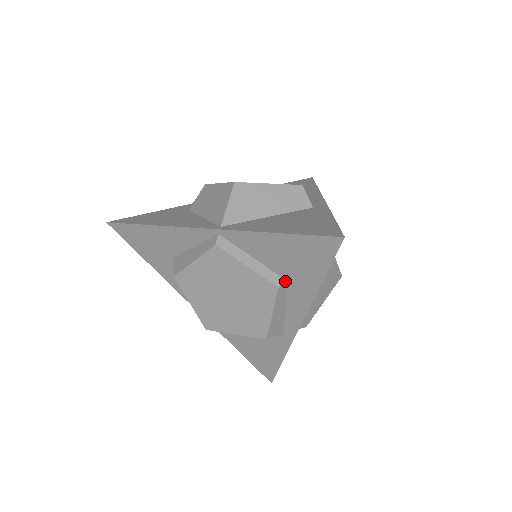
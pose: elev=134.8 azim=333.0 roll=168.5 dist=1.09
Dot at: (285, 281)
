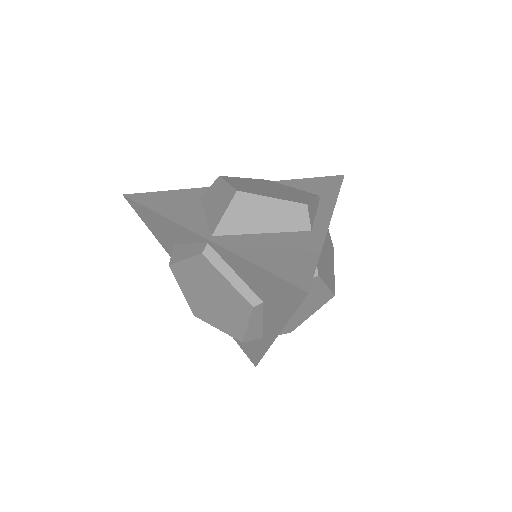
Dot at: (261, 302)
